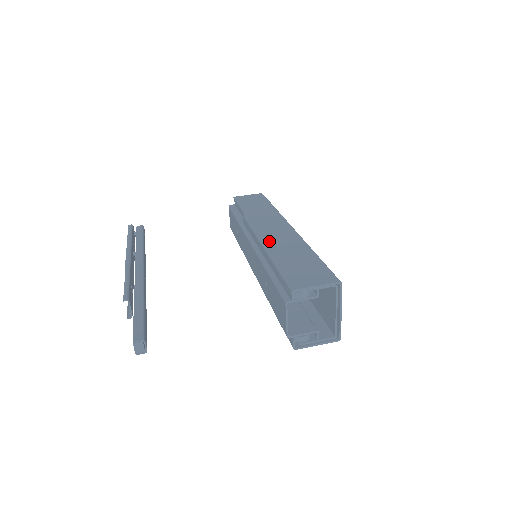
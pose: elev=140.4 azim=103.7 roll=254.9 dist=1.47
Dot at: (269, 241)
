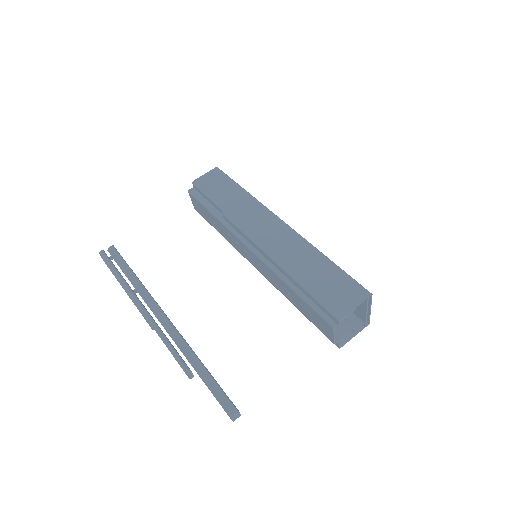
Dot at: (276, 252)
